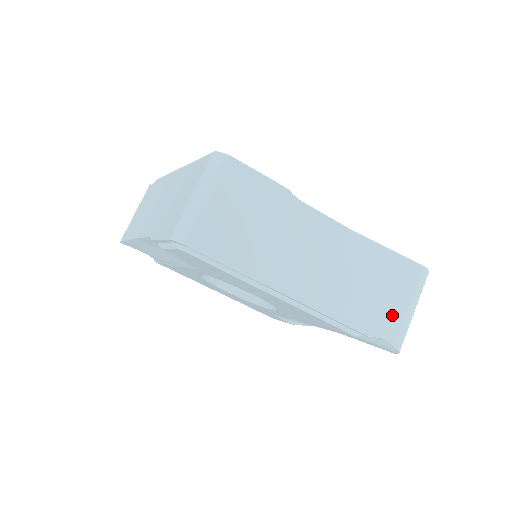
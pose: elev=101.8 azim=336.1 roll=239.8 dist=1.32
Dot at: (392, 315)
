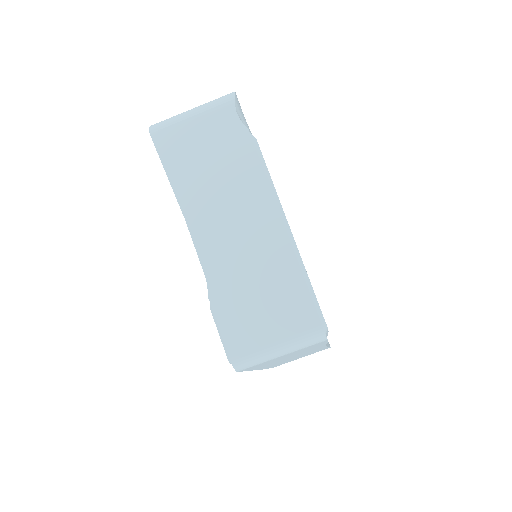
Dot at: occluded
